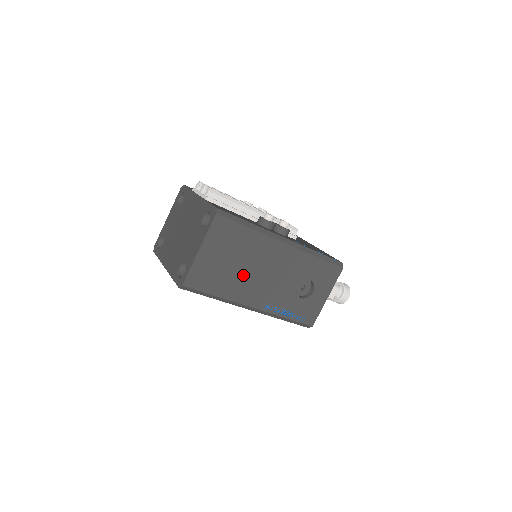
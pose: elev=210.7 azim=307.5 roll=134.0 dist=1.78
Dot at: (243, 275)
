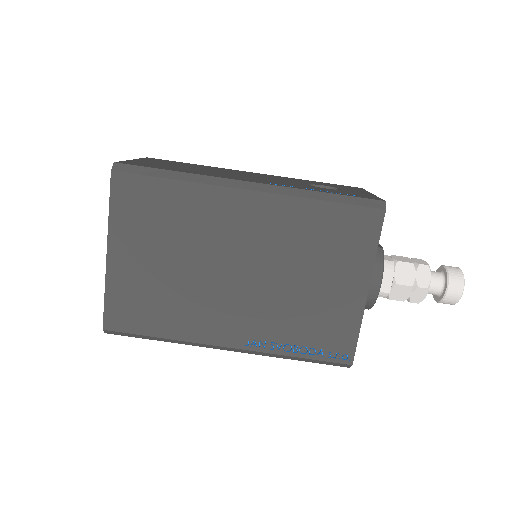
Dot at: occluded
